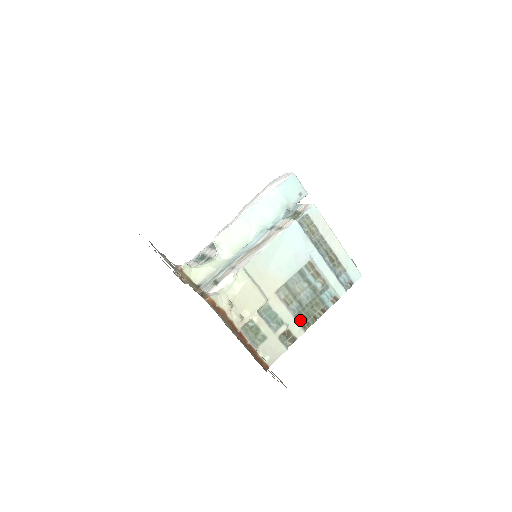
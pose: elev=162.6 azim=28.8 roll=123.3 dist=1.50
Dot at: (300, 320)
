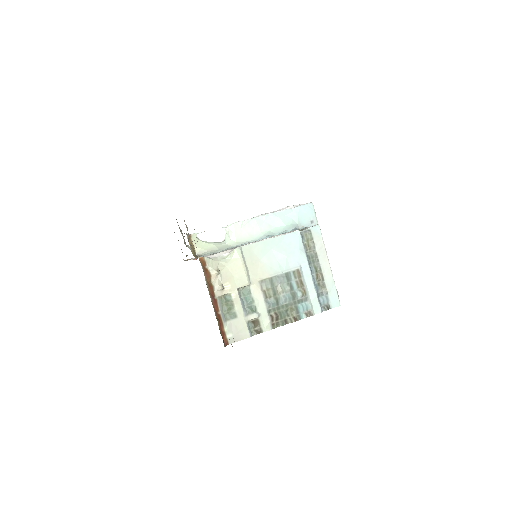
Dot at: (272, 316)
